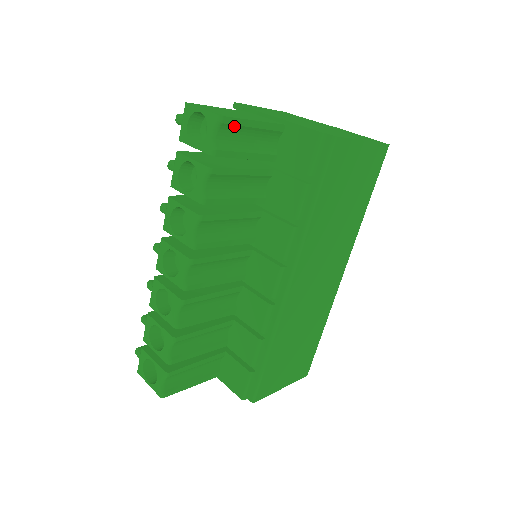
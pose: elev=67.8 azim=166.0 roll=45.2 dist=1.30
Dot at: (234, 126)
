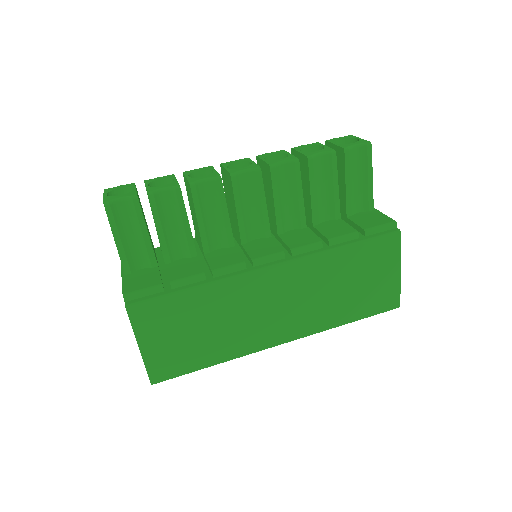
Dot at: (366, 159)
